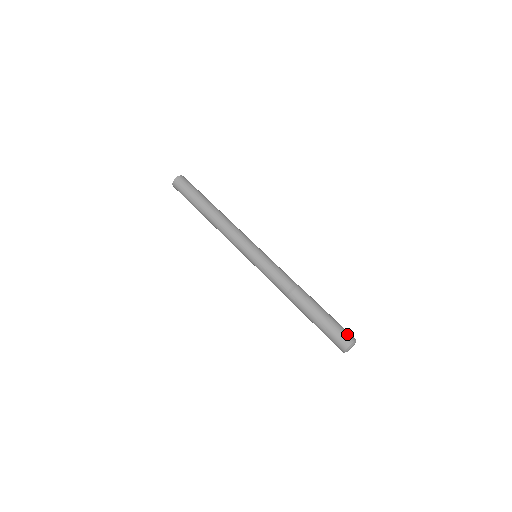
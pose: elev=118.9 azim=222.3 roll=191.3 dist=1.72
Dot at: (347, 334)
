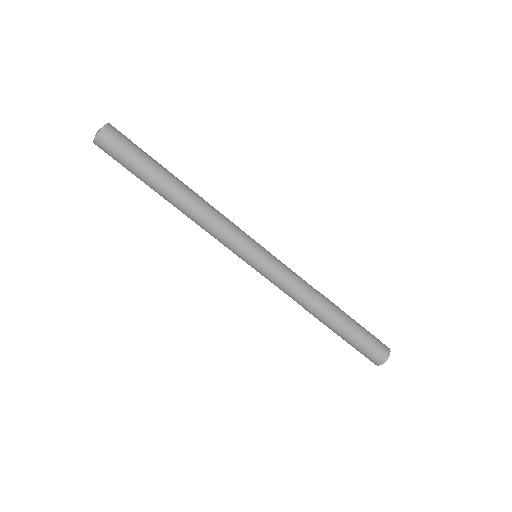
Dot at: (382, 346)
